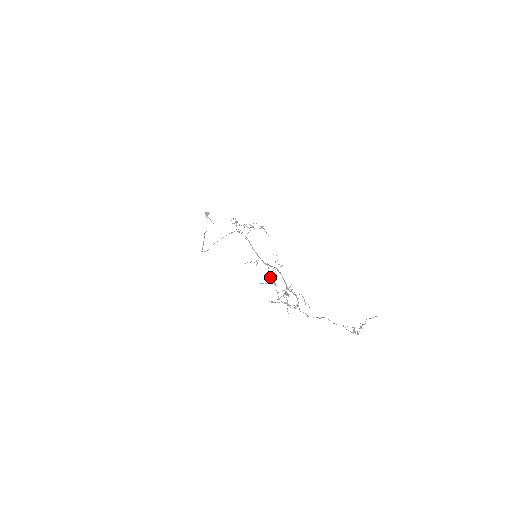
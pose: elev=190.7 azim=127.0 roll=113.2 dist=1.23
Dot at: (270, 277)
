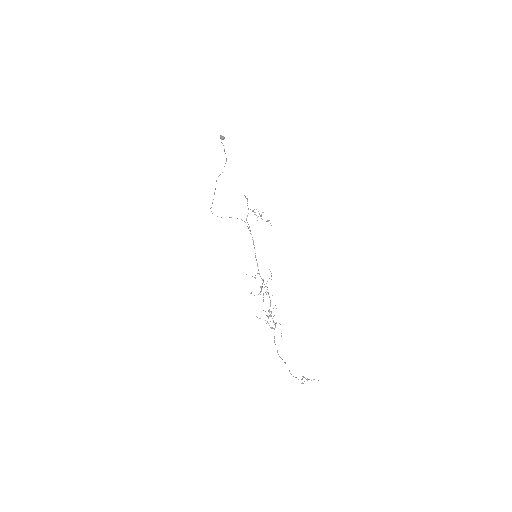
Dot at: (262, 287)
